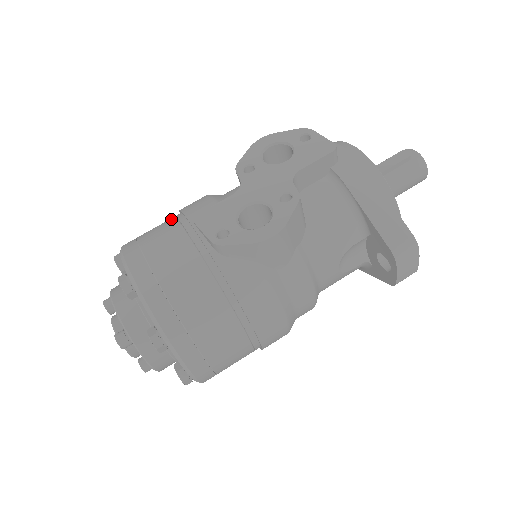
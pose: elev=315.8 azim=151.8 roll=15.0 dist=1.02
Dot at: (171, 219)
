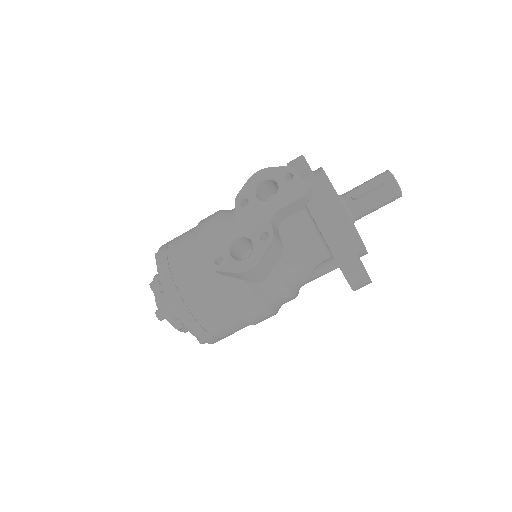
Dot at: (191, 233)
